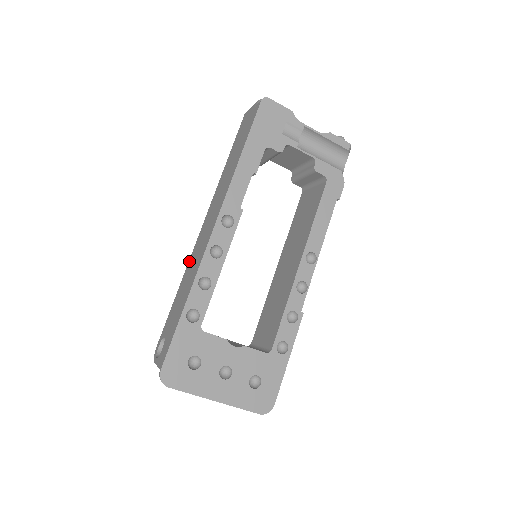
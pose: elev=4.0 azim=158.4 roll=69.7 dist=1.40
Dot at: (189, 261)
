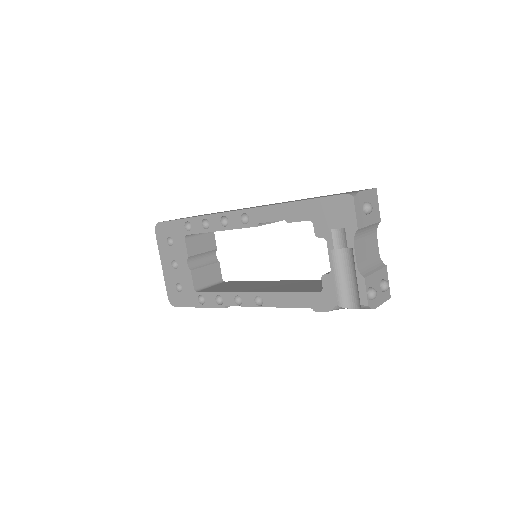
Dot at: occluded
